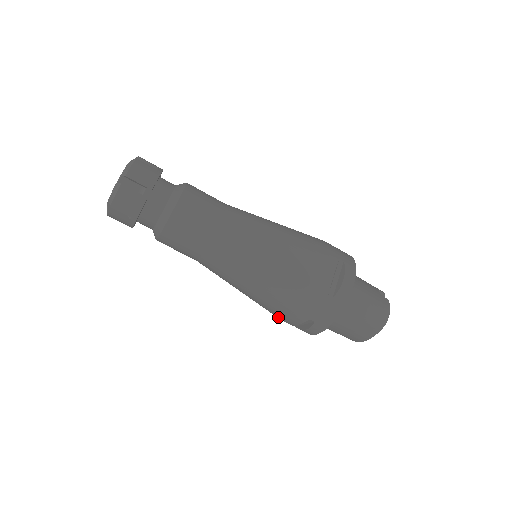
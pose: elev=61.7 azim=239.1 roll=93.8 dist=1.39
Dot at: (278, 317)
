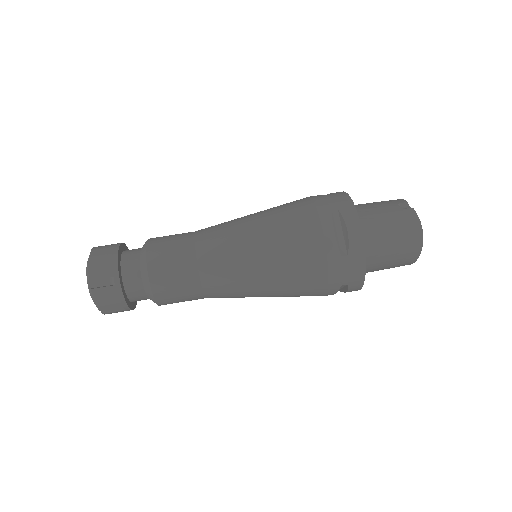
Dot at: occluded
